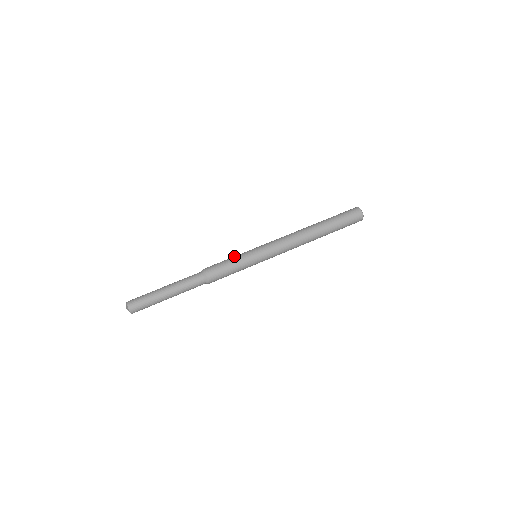
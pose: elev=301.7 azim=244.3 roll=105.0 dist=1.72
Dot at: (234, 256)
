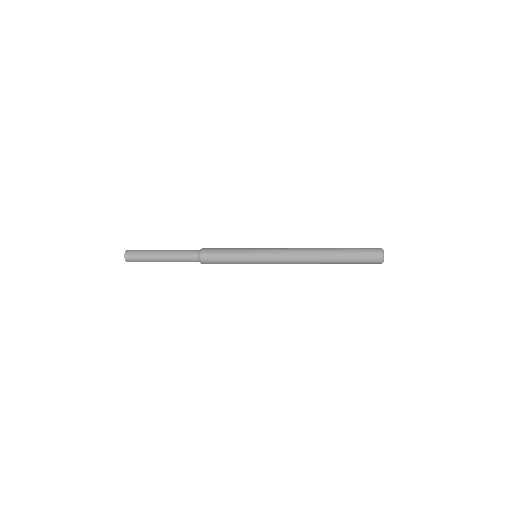
Dot at: (235, 248)
